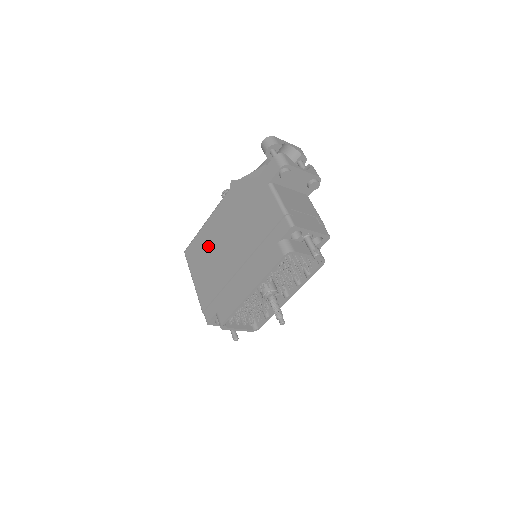
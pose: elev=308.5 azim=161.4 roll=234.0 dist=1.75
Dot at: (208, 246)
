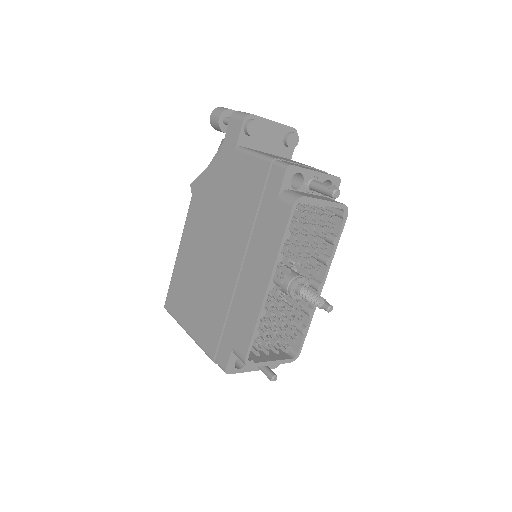
Dot at: (190, 276)
